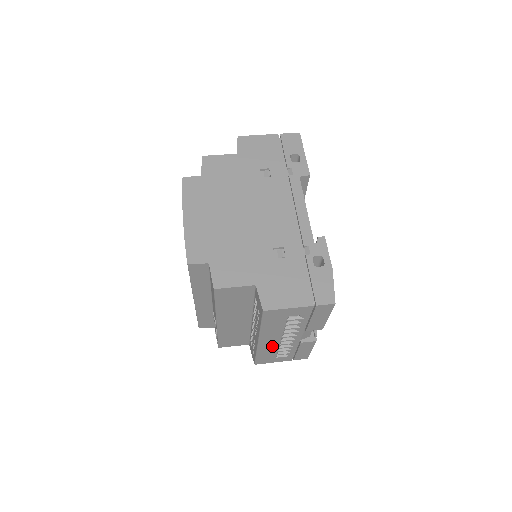
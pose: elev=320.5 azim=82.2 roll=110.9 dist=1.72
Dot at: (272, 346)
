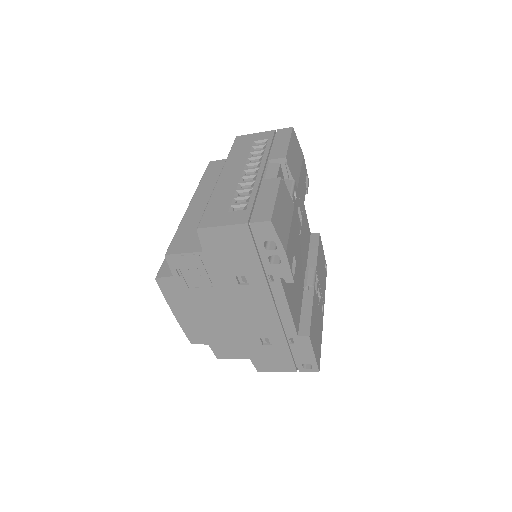
Dot at: (230, 186)
